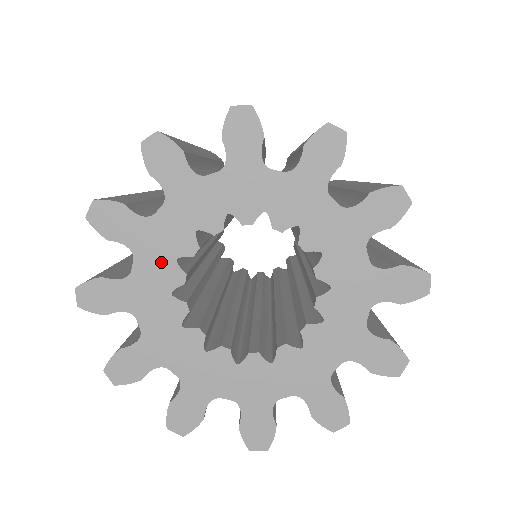
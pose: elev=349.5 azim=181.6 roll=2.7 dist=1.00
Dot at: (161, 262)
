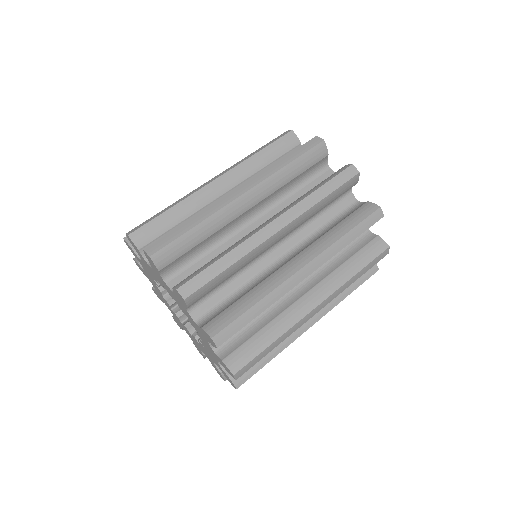
Dot at: (159, 279)
